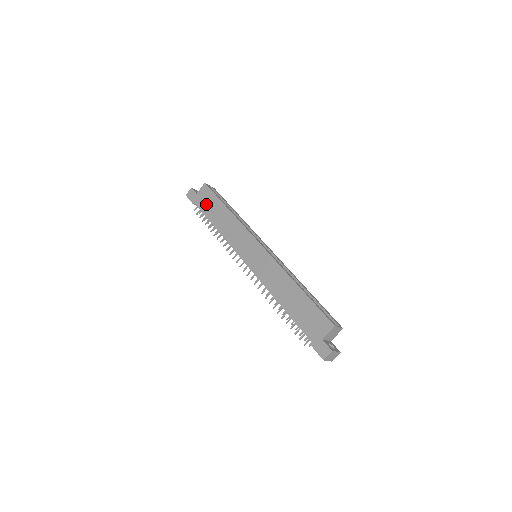
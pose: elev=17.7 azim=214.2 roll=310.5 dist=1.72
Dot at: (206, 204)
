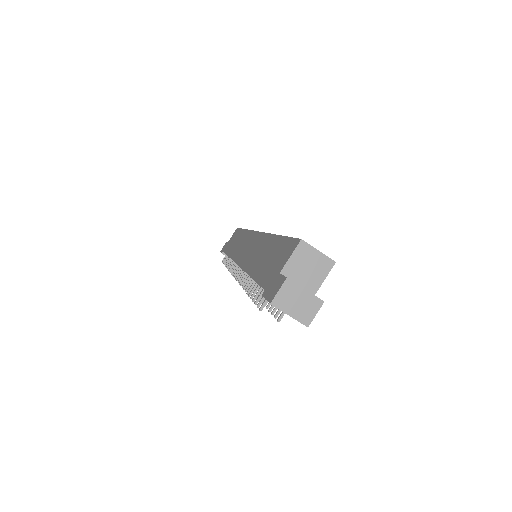
Dot at: (230, 243)
